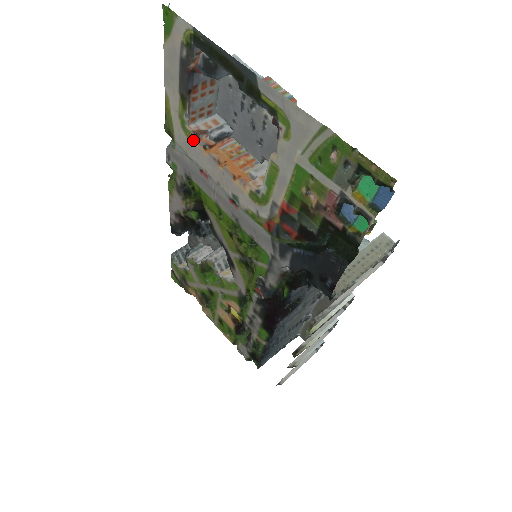
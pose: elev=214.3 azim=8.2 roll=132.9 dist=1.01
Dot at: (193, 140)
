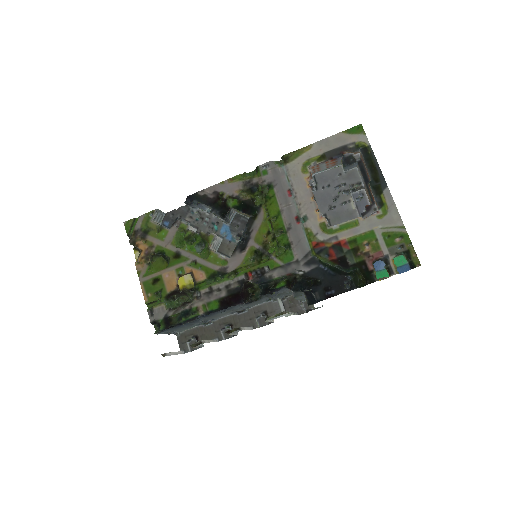
Dot at: (305, 175)
